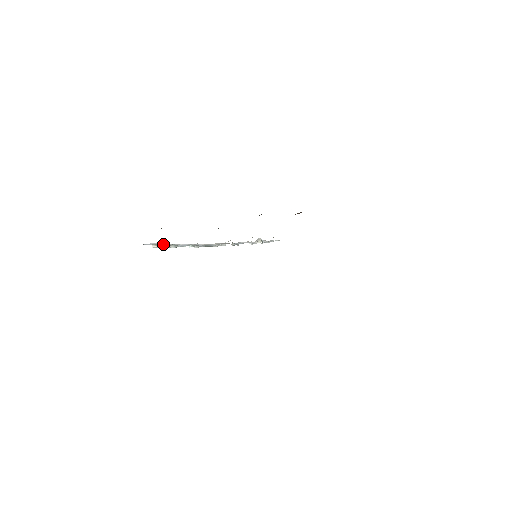
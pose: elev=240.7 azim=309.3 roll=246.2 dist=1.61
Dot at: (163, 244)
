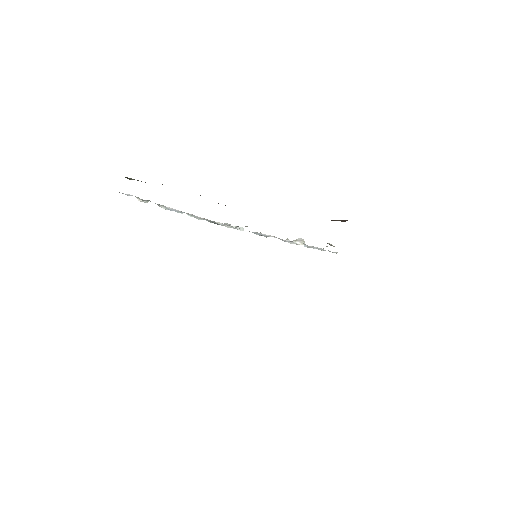
Dot at: (146, 200)
